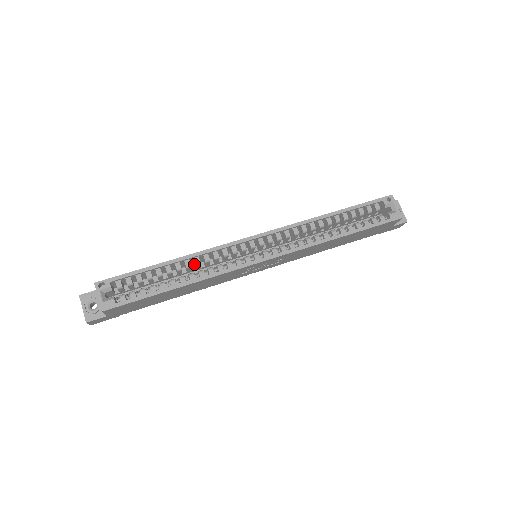
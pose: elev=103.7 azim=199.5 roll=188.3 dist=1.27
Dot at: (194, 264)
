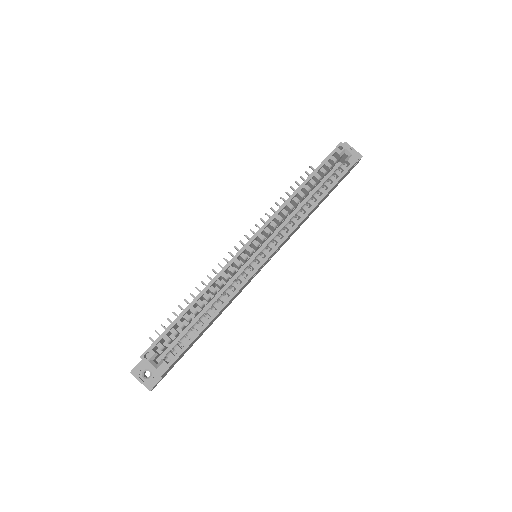
Dot at: (210, 293)
